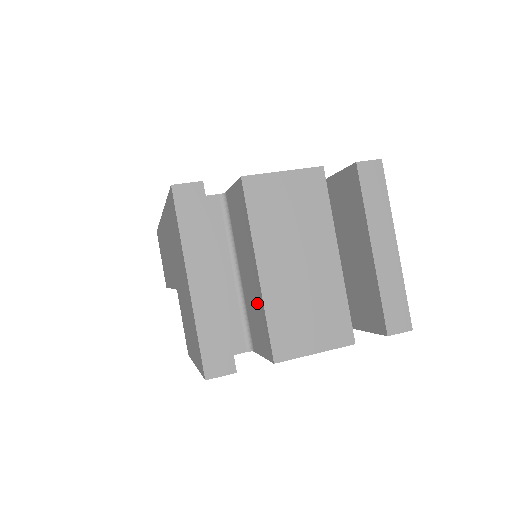
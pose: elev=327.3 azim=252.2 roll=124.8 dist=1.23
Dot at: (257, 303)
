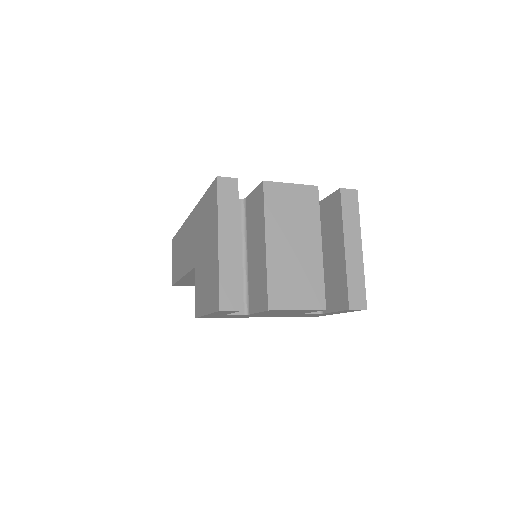
Dot at: (260, 270)
